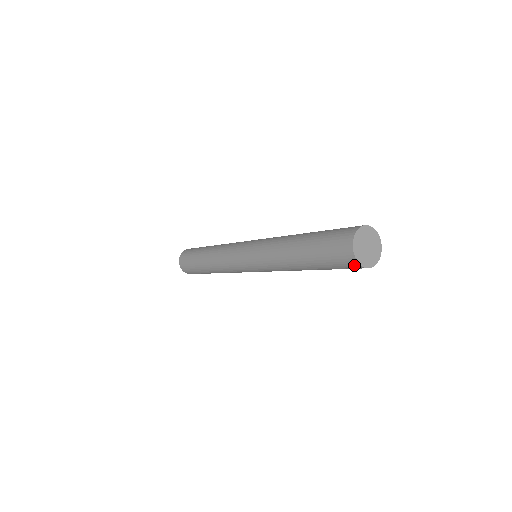
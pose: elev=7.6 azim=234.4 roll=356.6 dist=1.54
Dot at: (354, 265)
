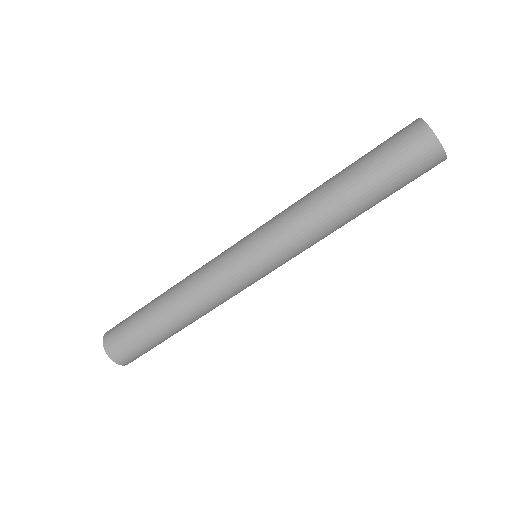
Dot at: (429, 145)
